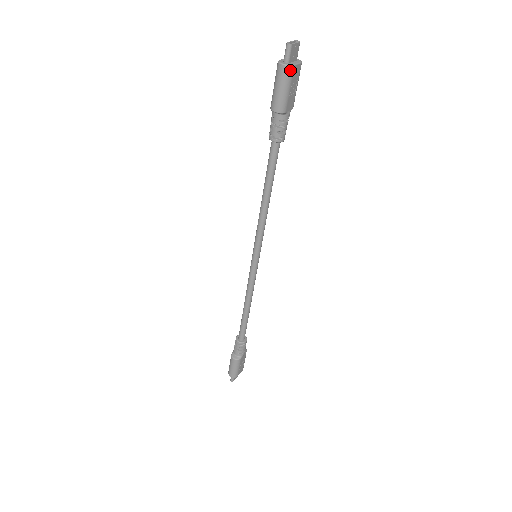
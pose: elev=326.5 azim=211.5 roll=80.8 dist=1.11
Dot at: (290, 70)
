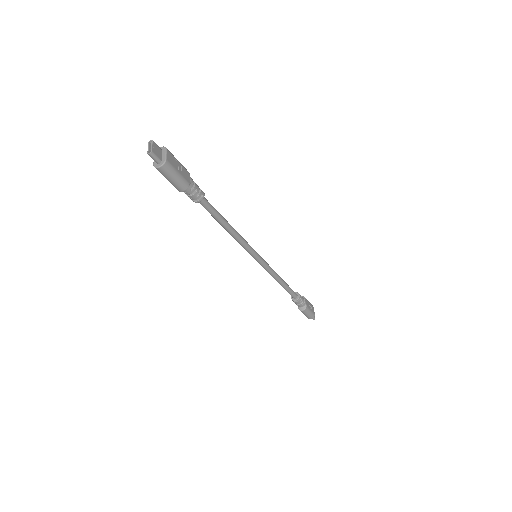
Dot at: (167, 165)
